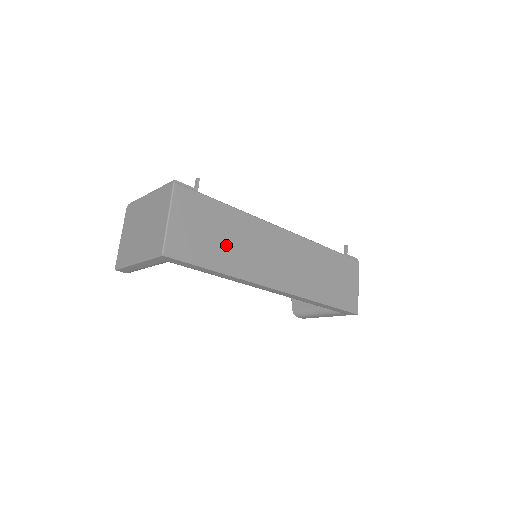
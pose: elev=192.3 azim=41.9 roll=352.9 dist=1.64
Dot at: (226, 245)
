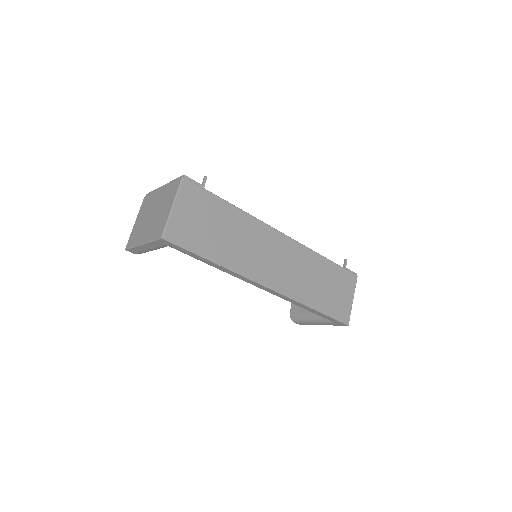
Dot at: (223, 239)
